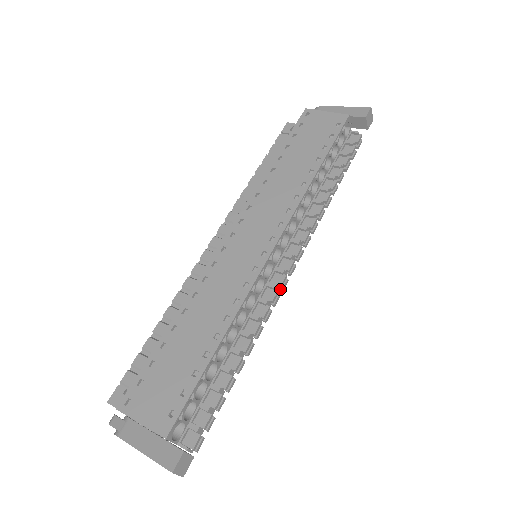
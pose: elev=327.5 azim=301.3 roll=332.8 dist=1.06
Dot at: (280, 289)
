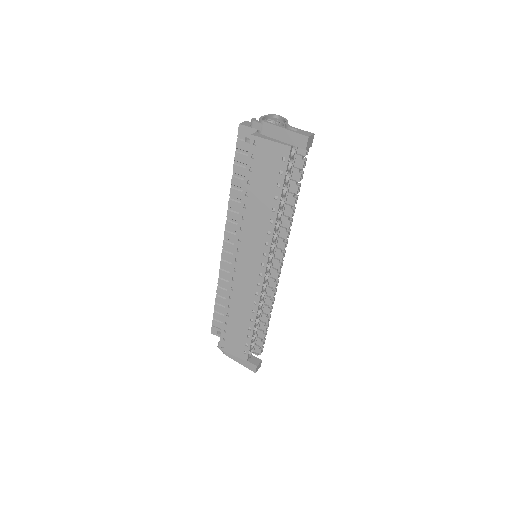
Dot at: (278, 277)
